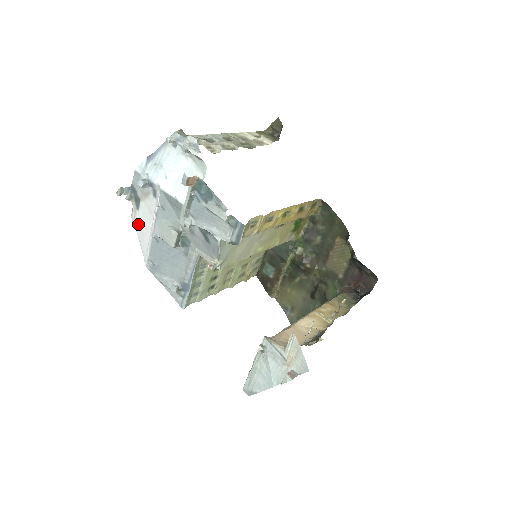
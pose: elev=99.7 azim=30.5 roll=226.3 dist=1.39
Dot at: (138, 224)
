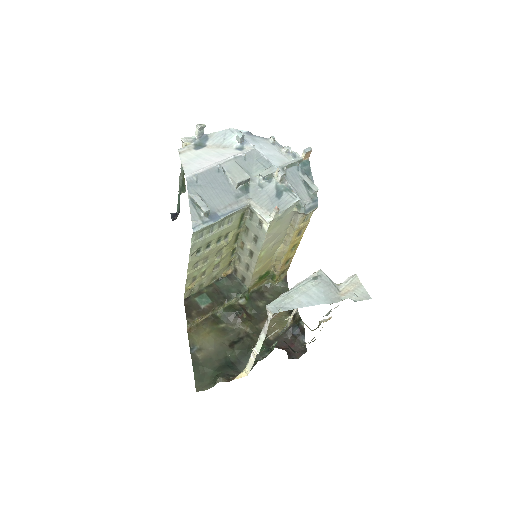
Dot at: (189, 155)
